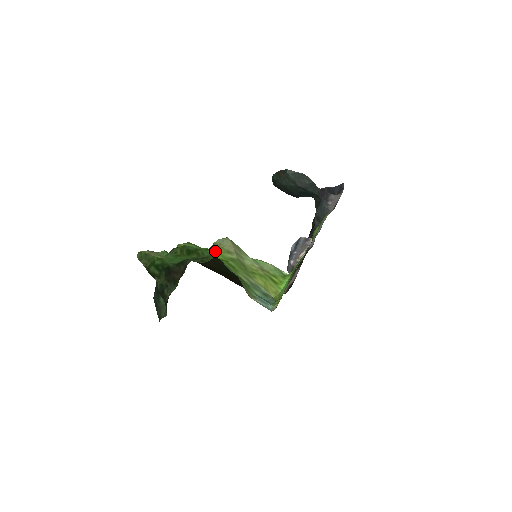
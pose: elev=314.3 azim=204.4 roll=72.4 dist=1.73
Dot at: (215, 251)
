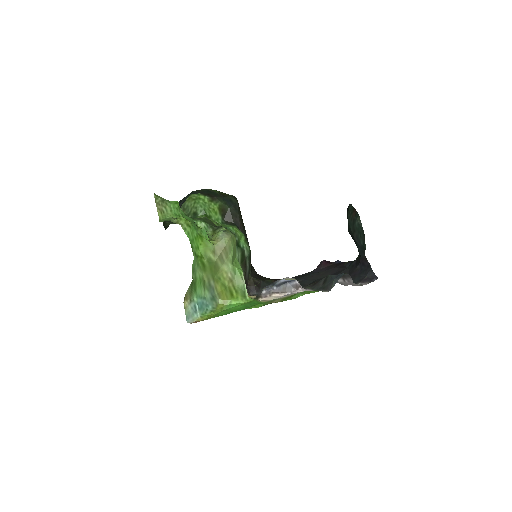
Dot at: (205, 243)
